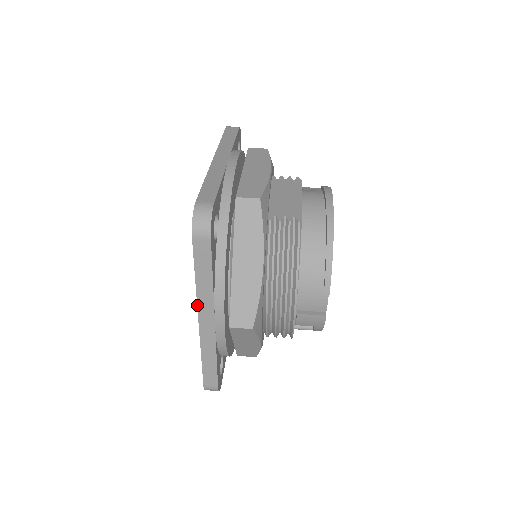
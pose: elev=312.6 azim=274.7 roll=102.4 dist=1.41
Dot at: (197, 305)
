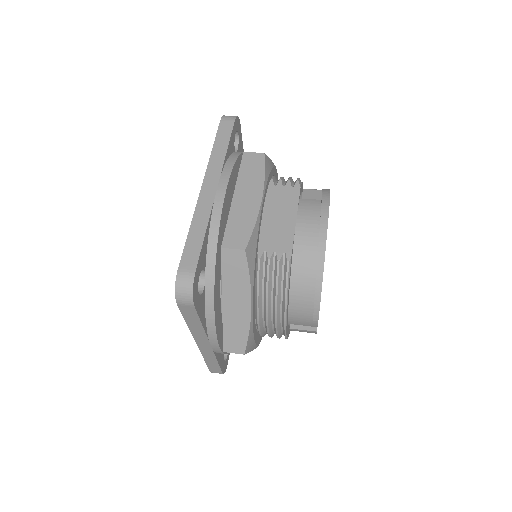
Dot at: (193, 336)
